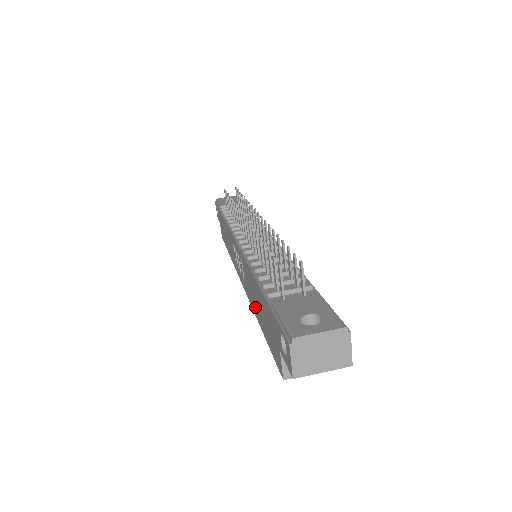
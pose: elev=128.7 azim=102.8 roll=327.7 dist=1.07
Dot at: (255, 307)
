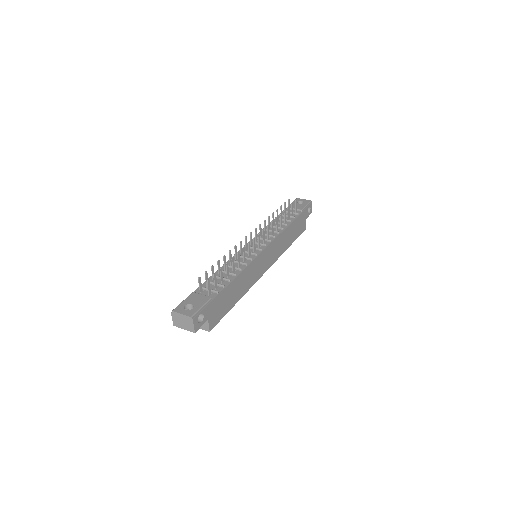
Dot at: occluded
